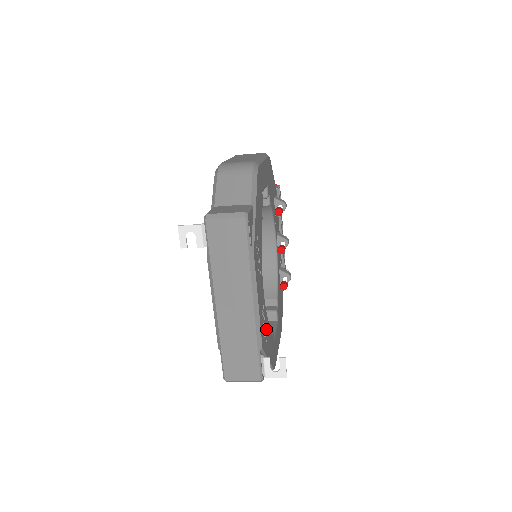
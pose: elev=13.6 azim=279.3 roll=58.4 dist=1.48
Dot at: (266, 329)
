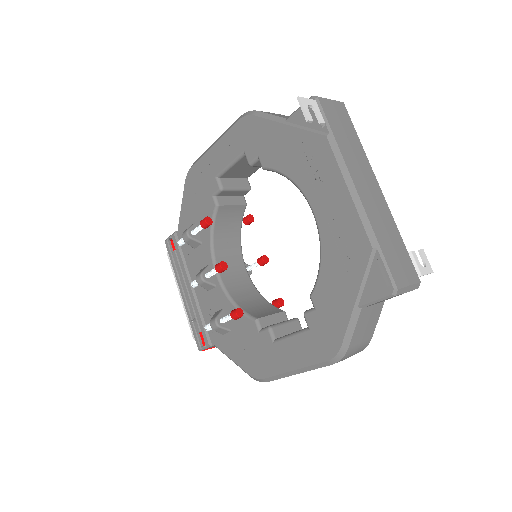
Dot at: occluded
